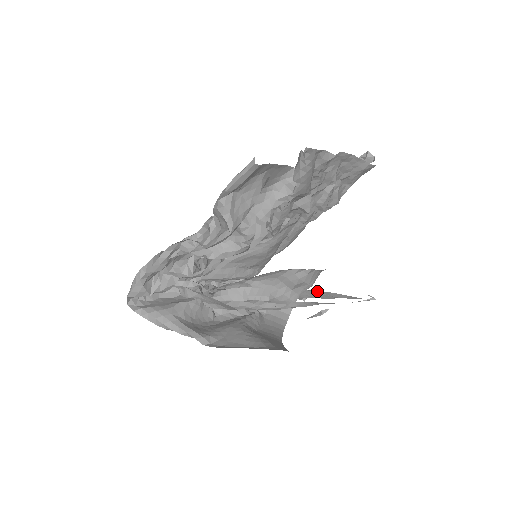
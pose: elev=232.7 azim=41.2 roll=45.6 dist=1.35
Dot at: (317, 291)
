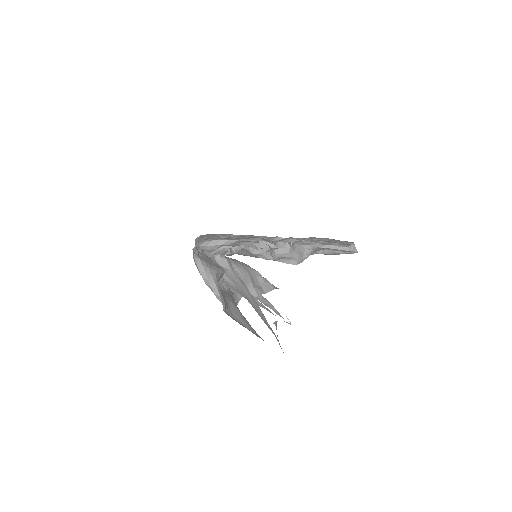
Dot at: occluded
